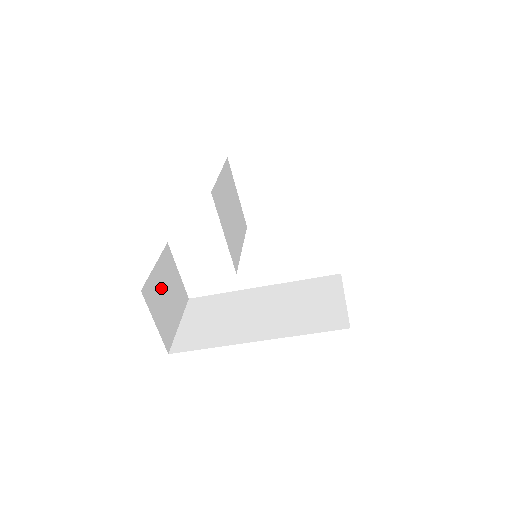
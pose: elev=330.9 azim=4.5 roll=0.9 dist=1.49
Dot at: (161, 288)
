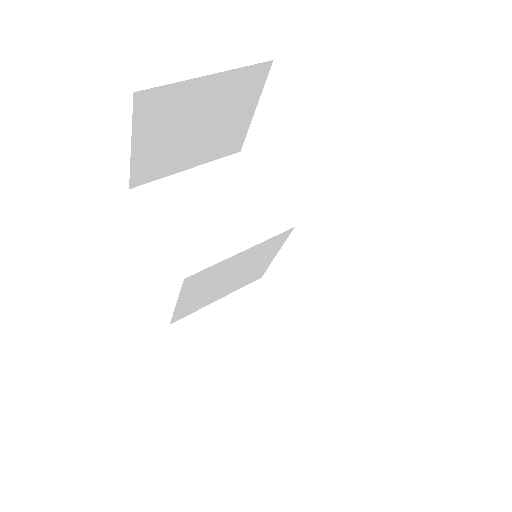
Dot at: (225, 327)
